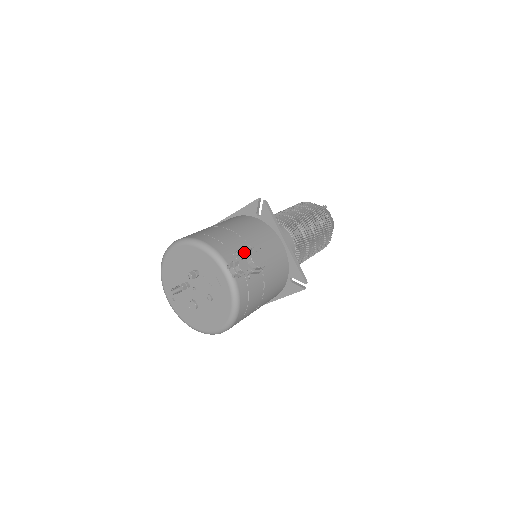
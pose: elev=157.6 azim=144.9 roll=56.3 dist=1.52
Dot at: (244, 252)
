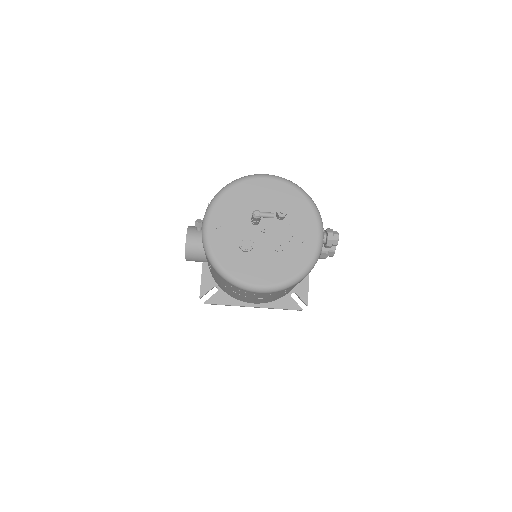
Dot at: occluded
